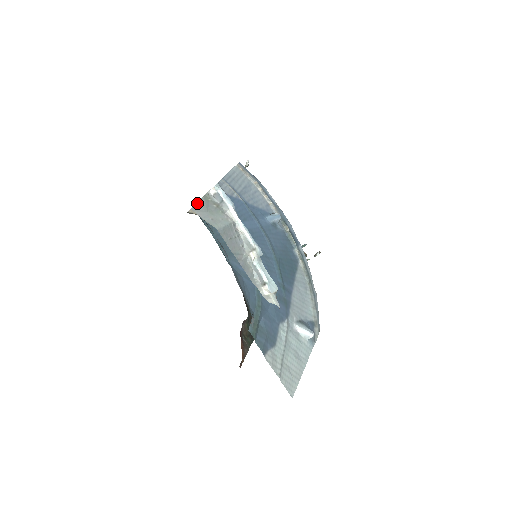
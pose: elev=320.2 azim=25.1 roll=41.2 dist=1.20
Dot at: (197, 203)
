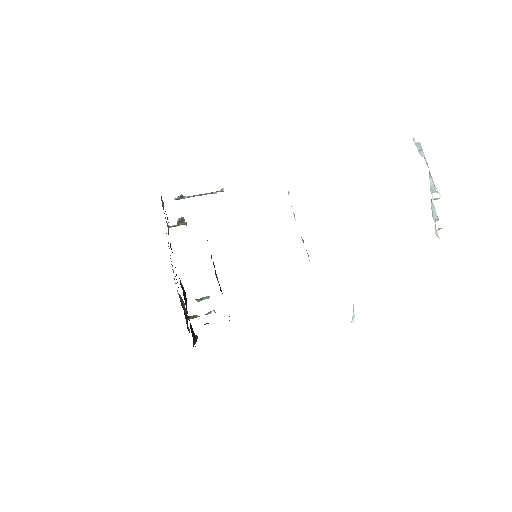
Dot at: occluded
